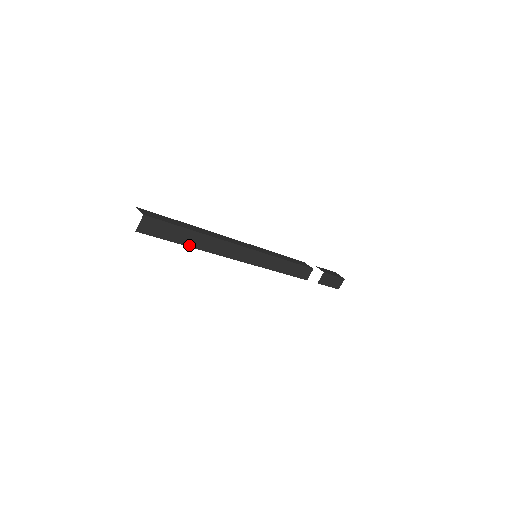
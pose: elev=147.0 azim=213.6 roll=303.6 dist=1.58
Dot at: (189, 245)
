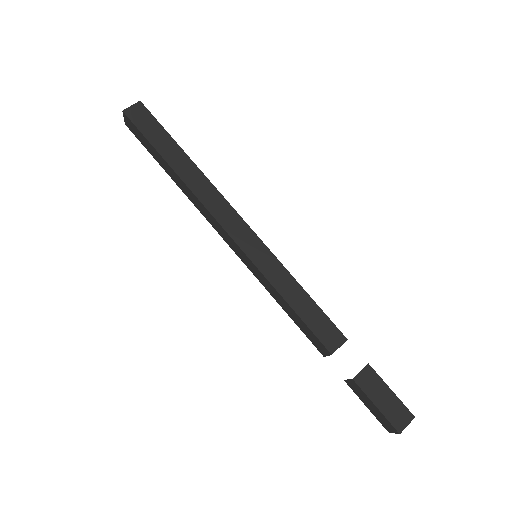
Dot at: (170, 164)
